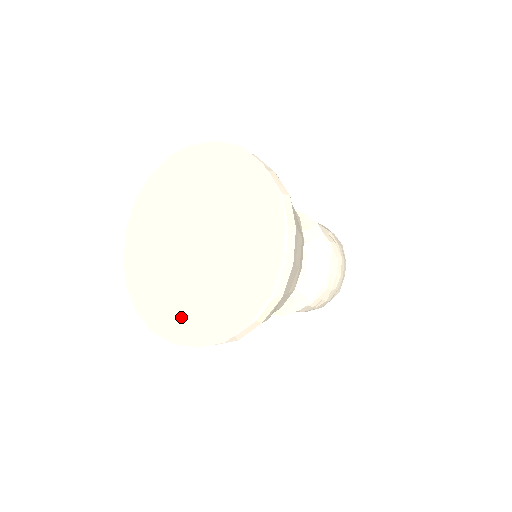
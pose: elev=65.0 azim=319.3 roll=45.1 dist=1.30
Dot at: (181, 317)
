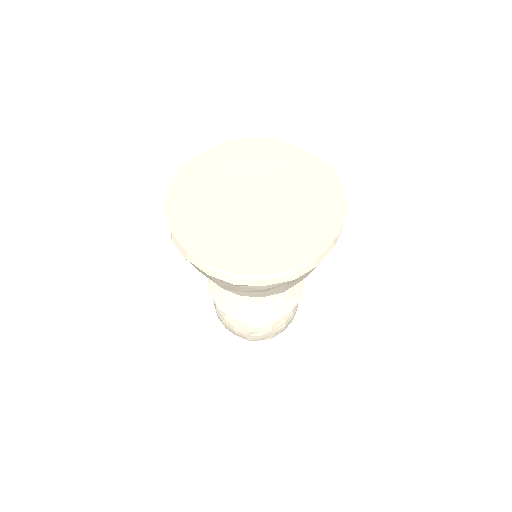
Dot at: (206, 235)
